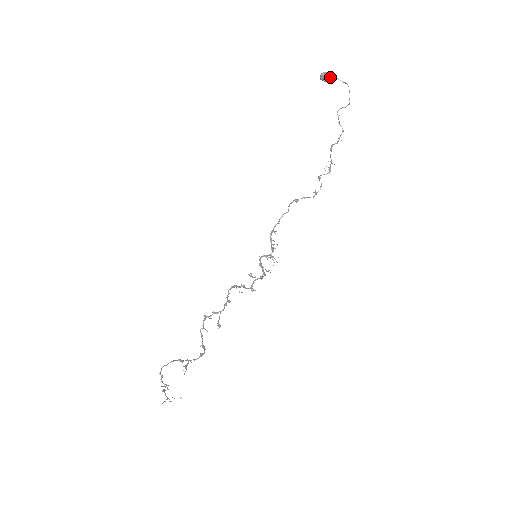
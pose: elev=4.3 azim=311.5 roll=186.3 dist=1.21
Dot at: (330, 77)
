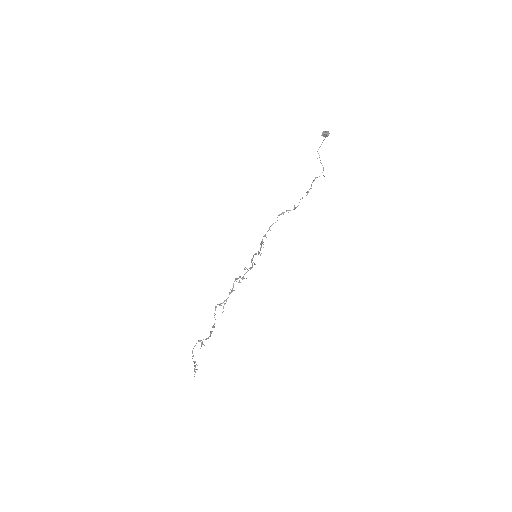
Dot at: (328, 135)
